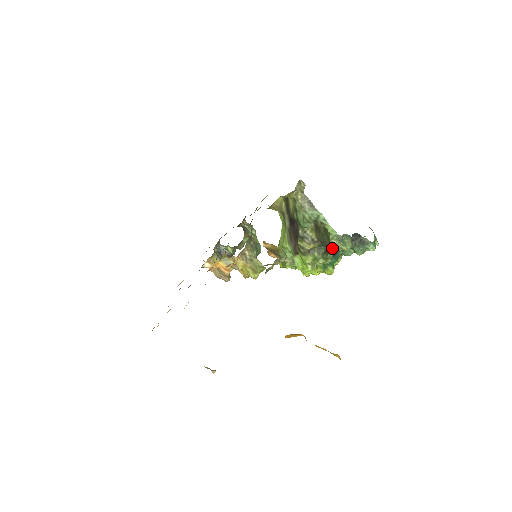
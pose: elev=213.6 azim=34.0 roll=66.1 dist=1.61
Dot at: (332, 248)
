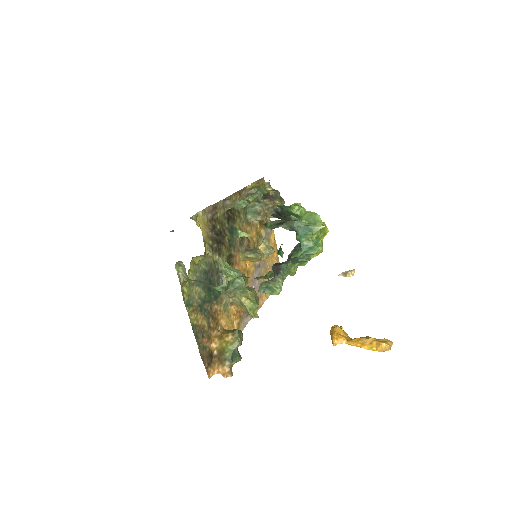
Dot at: occluded
